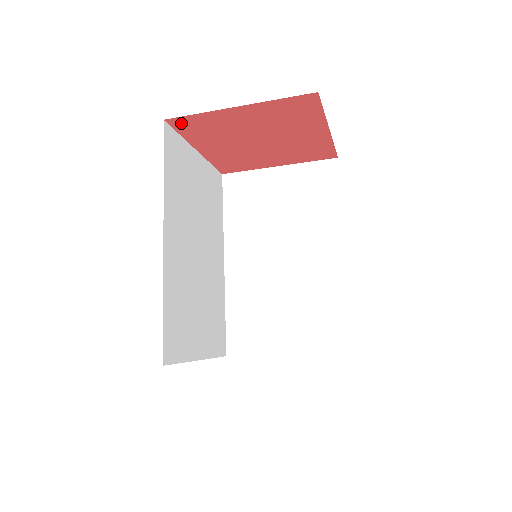
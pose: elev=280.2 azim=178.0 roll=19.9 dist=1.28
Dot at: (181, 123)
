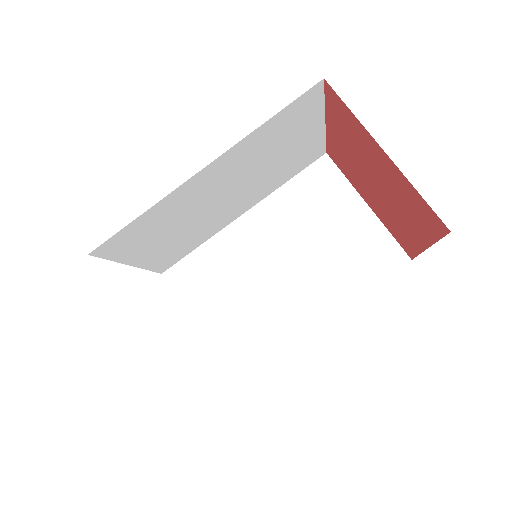
Dot at: (334, 97)
